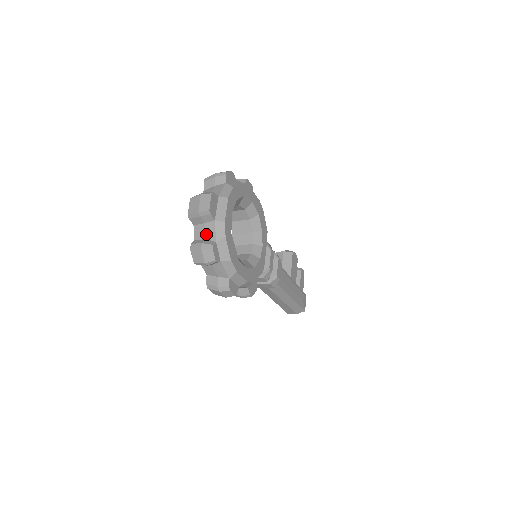
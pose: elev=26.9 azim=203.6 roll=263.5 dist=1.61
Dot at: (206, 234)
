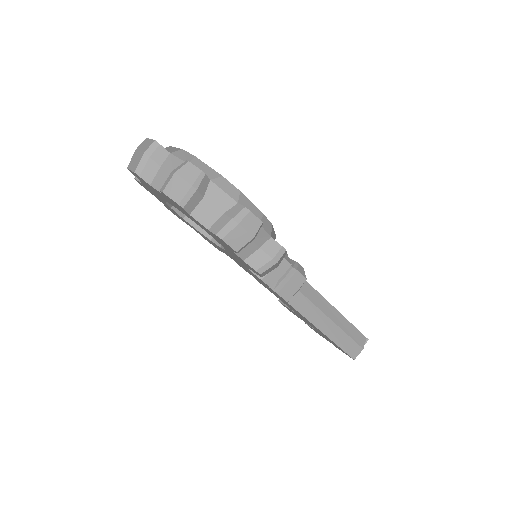
Dot at: (170, 171)
